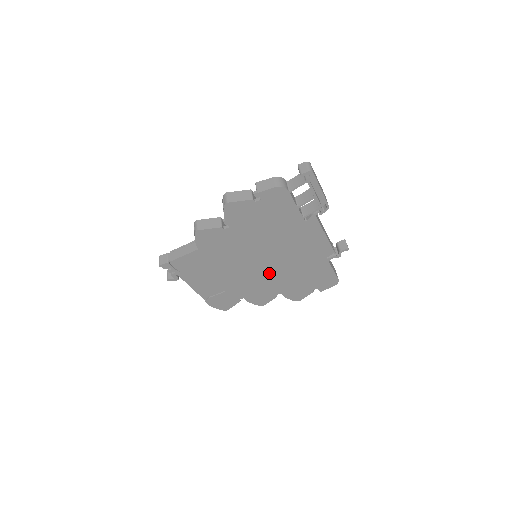
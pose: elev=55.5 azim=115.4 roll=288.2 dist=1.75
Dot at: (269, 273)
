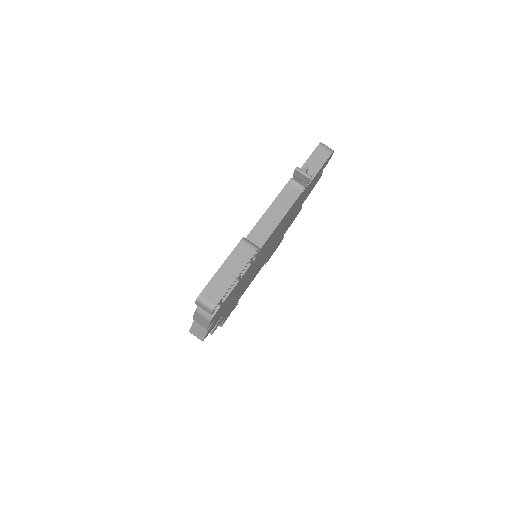
Dot at: occluded
